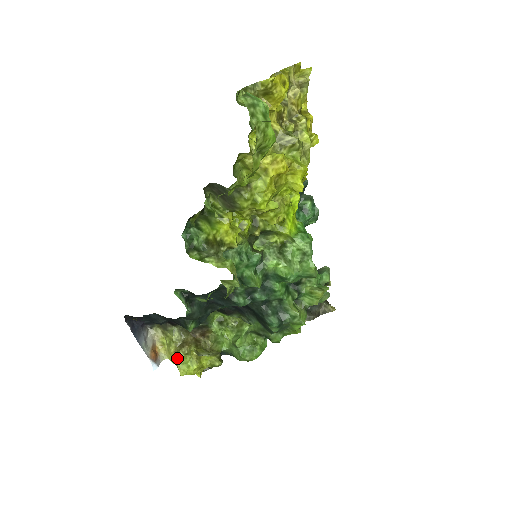
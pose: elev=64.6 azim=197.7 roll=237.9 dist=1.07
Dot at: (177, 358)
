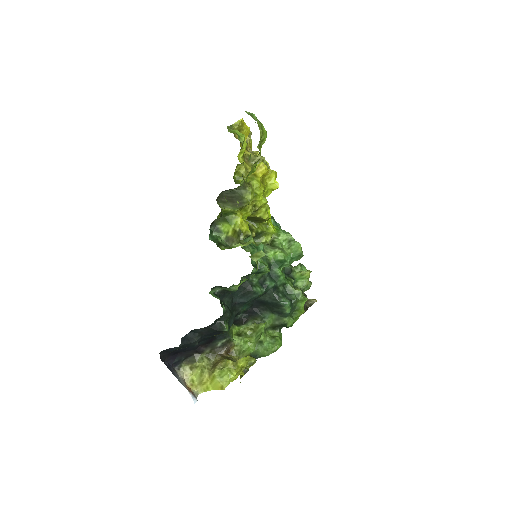
Dot at: (215, 376)
